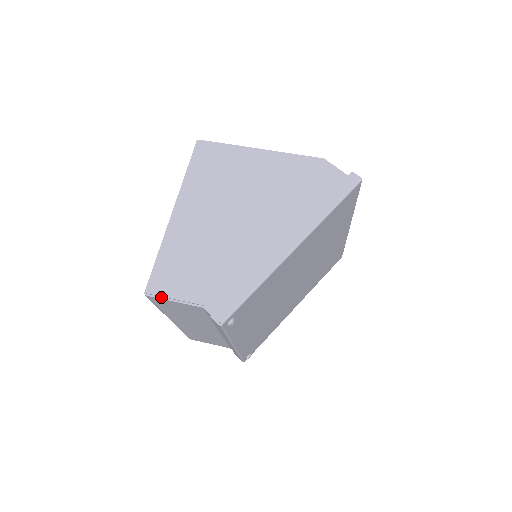
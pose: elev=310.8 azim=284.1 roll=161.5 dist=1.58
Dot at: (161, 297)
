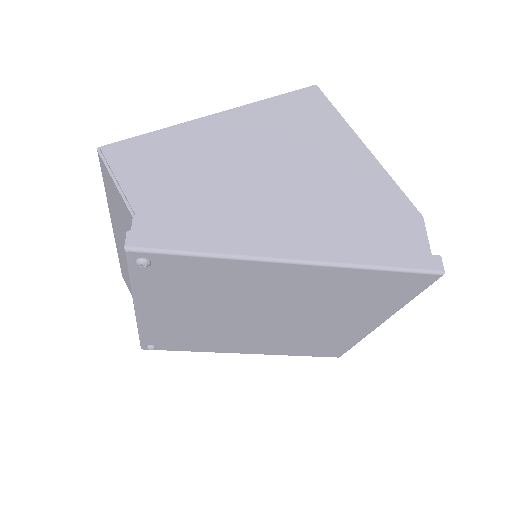
Dot at: (108, 166)
